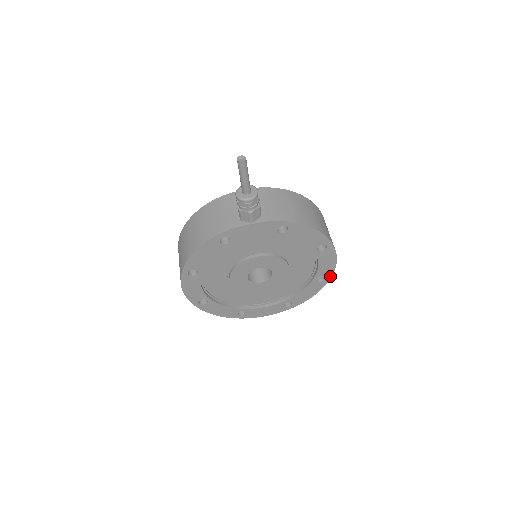
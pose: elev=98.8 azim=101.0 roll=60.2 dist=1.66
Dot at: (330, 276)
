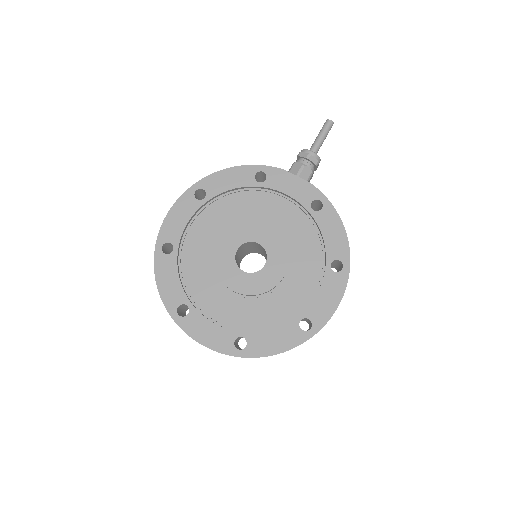
Dot at: (318, 329)
